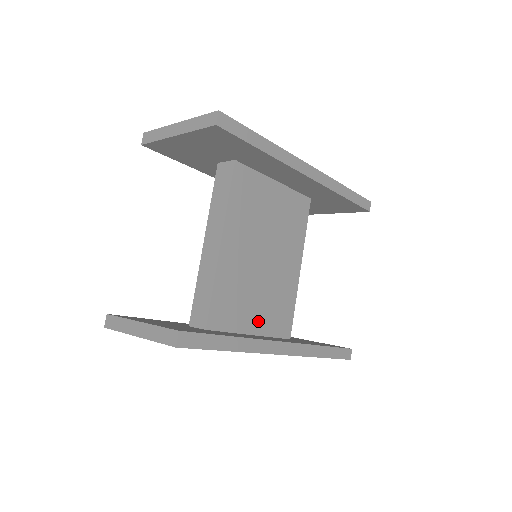
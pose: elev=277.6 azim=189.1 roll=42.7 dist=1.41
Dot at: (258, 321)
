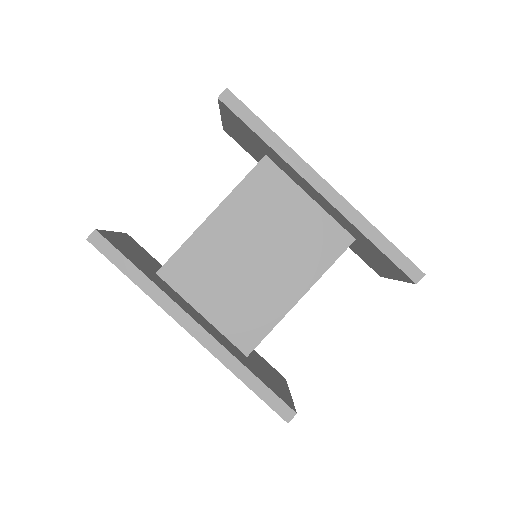
Dot at: (216, 308)
